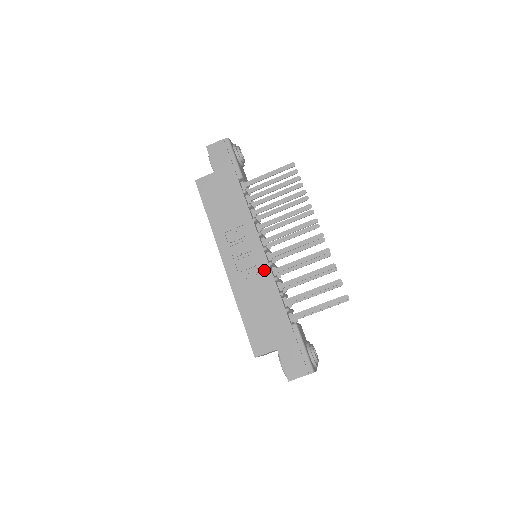
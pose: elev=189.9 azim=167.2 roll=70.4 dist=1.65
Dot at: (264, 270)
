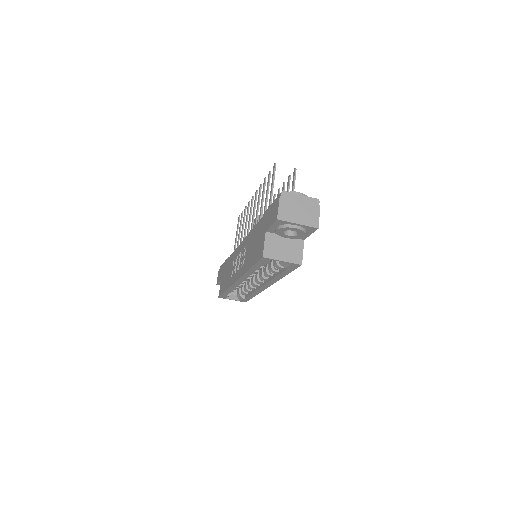
Dot at: (245, 242)
